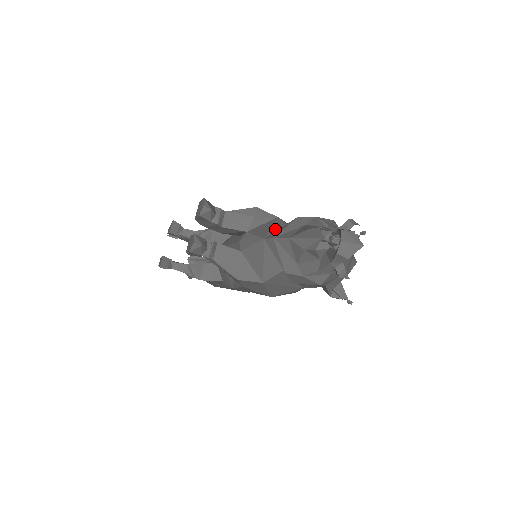
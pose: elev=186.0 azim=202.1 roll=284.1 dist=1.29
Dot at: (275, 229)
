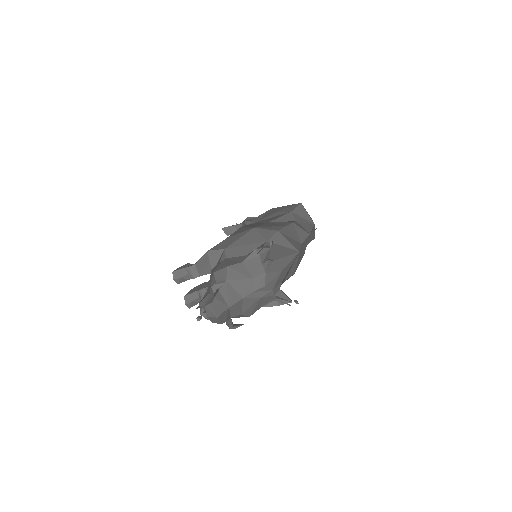
Dot at: occluded
